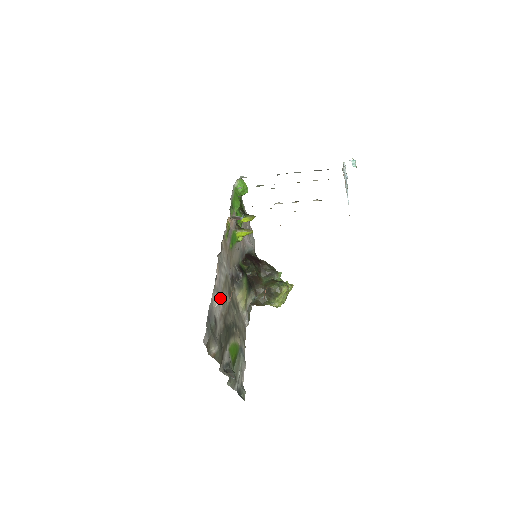
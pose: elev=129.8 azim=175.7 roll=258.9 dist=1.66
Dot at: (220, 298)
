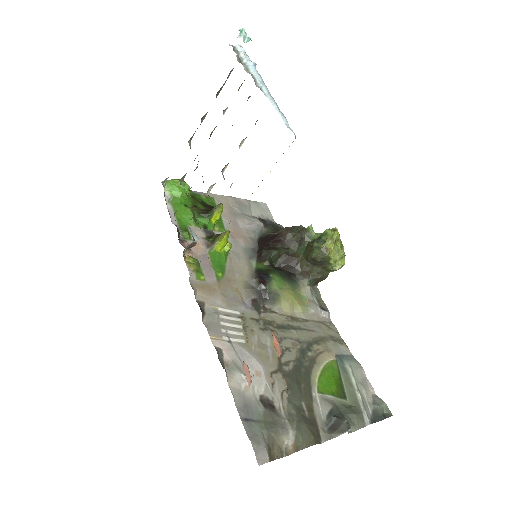
Dot at: (250, 362)
